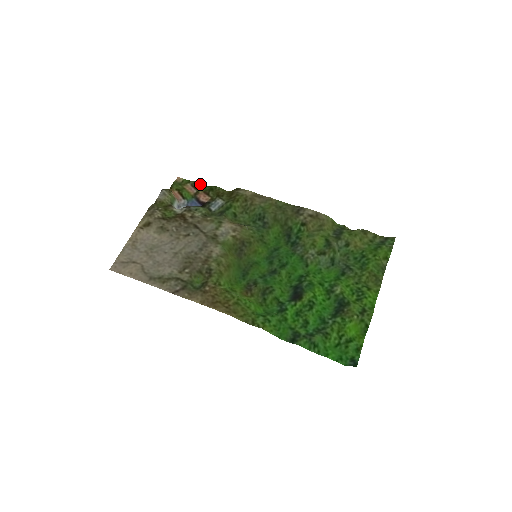
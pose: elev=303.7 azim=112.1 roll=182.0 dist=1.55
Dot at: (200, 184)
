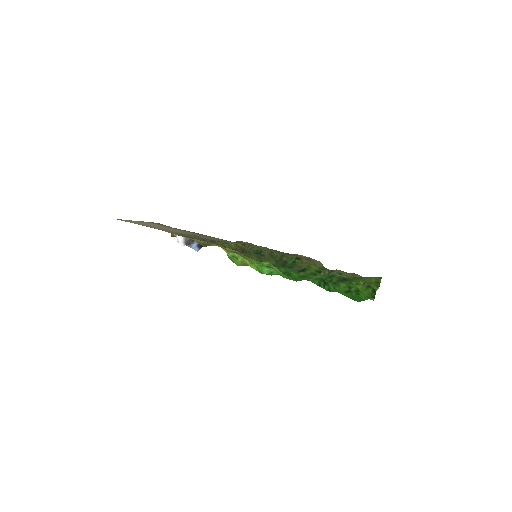
Dot at: occluded
